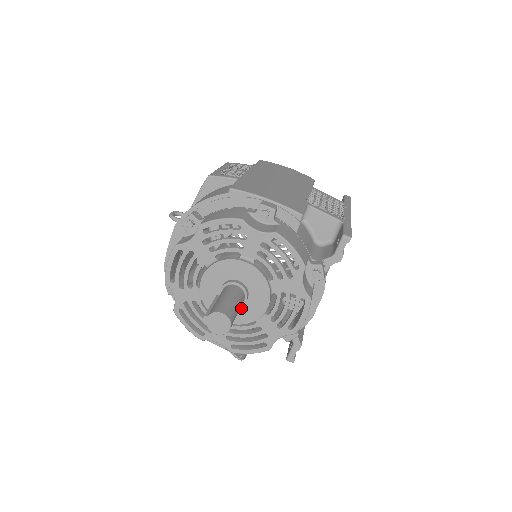
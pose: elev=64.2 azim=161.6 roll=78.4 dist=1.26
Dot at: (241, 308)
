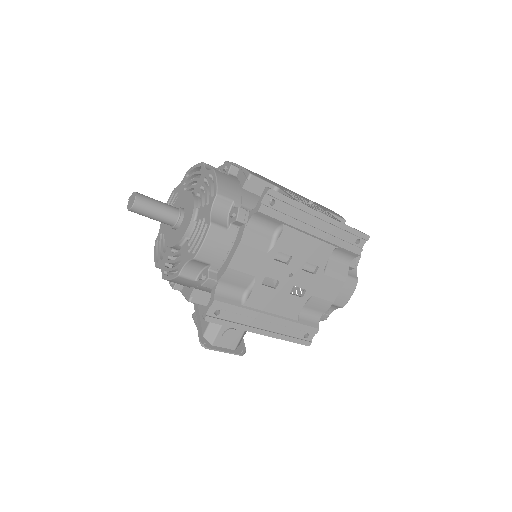
Dot at: (177, 232)
